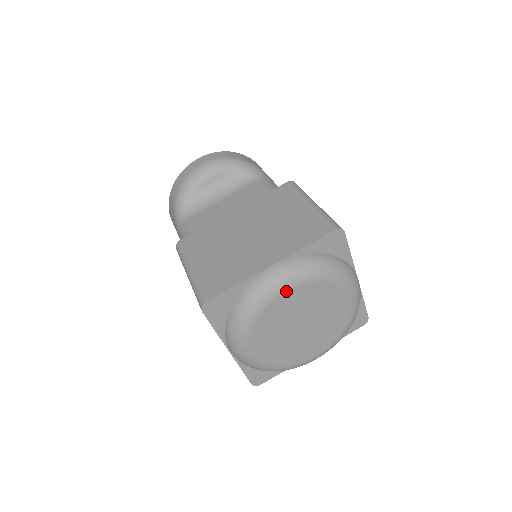
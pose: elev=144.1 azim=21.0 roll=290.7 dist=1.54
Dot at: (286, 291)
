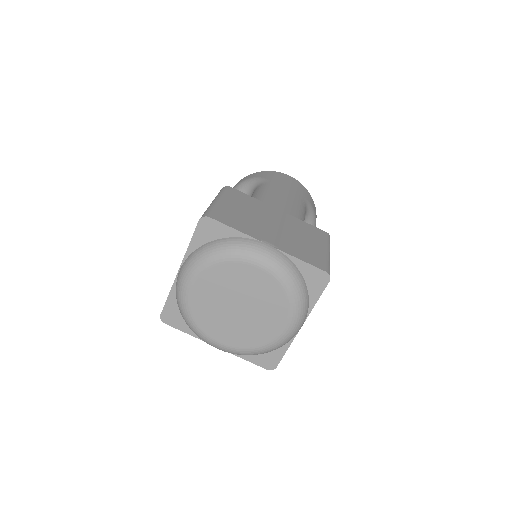
Dot at: (192, 286)
